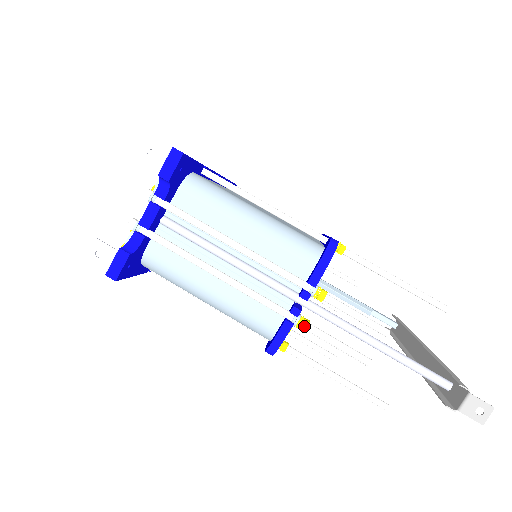
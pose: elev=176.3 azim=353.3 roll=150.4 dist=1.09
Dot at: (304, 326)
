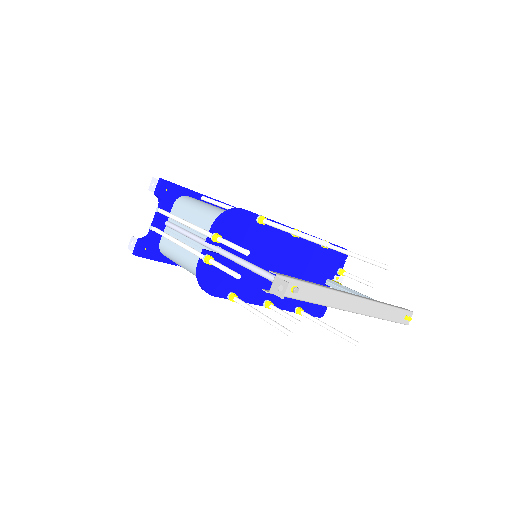
Dot at: (206, 260)
